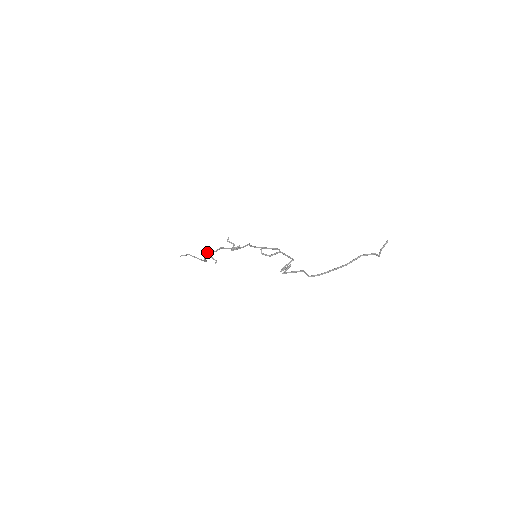
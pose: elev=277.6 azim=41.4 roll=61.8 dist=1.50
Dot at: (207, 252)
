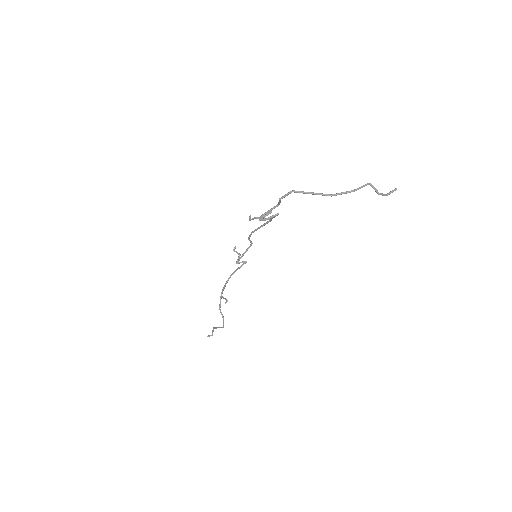
Dot at: occluded
